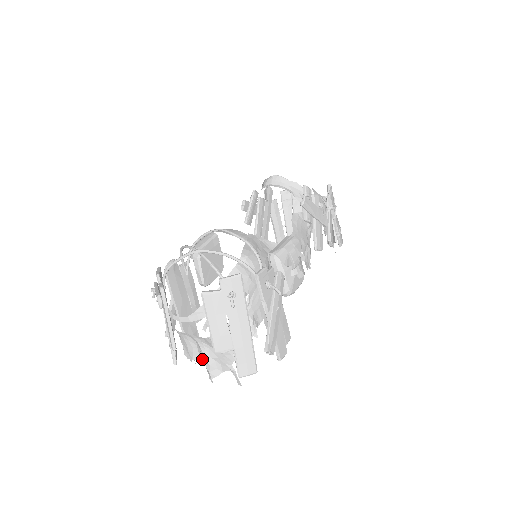
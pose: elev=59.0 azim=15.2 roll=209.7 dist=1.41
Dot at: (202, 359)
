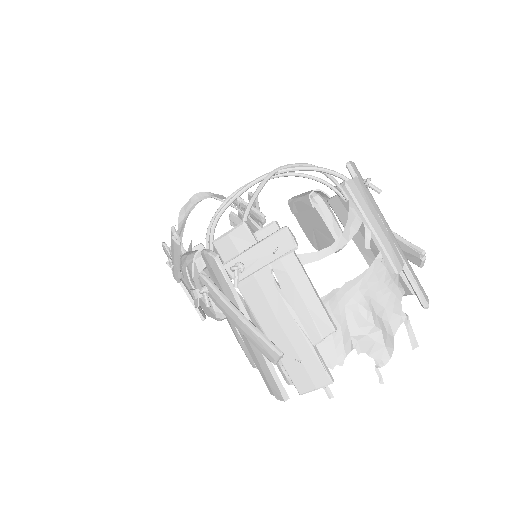
Dot at: (355, 344)
